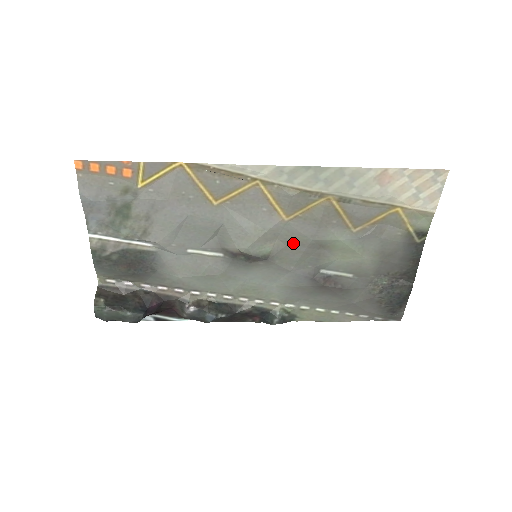
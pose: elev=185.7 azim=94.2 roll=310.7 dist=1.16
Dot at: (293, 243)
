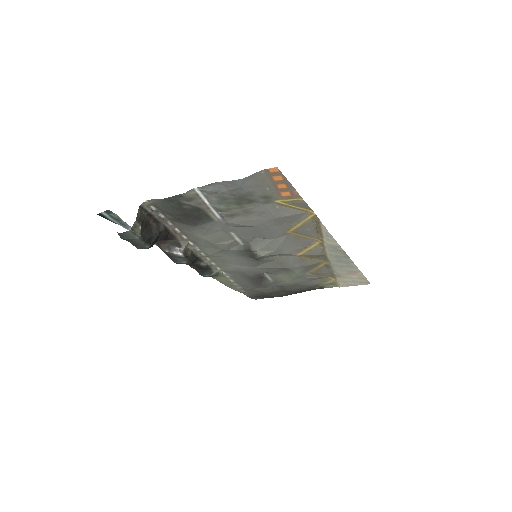
Dot at: (280, 262)
